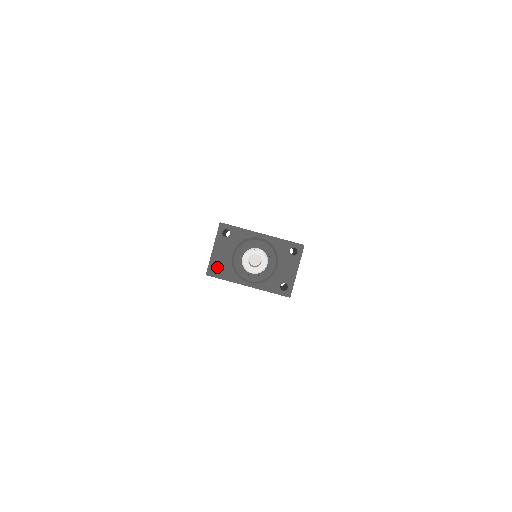
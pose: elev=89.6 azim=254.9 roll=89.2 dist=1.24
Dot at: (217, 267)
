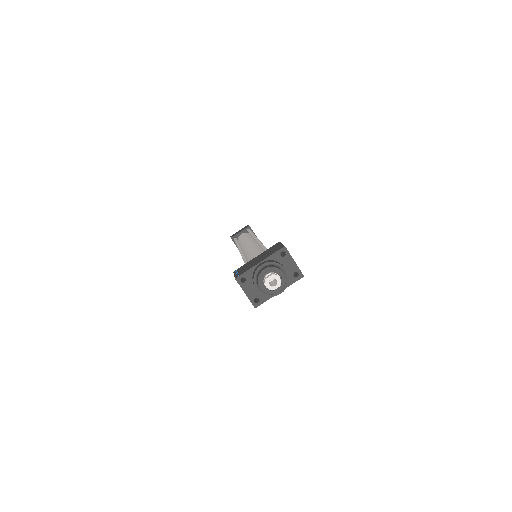
Dot at: occluded
